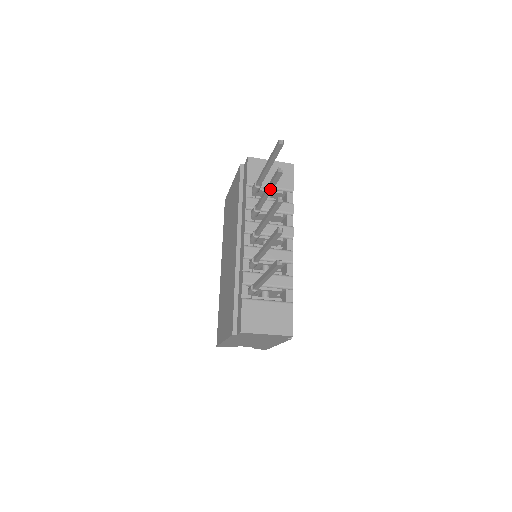
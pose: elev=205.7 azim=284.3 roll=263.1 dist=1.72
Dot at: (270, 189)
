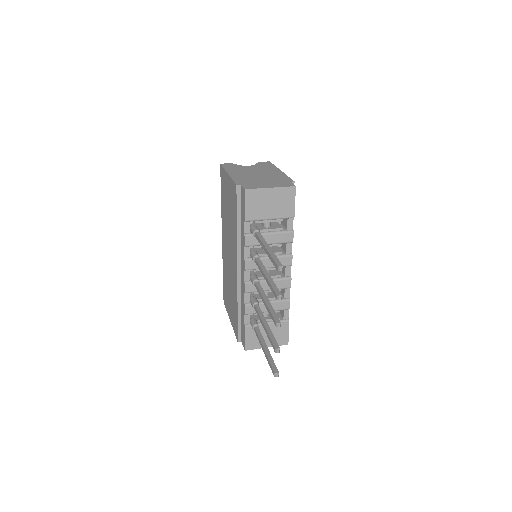
Dot at: occluded
